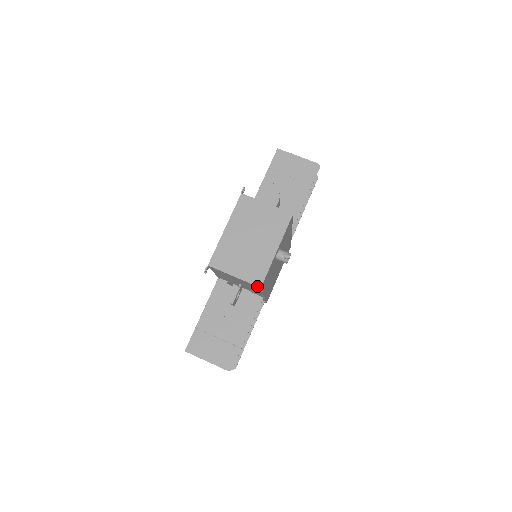
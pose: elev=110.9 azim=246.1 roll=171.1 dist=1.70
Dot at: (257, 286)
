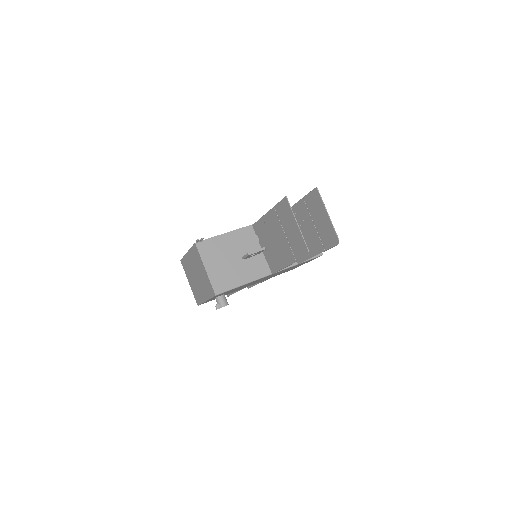
Dot at: occluded
